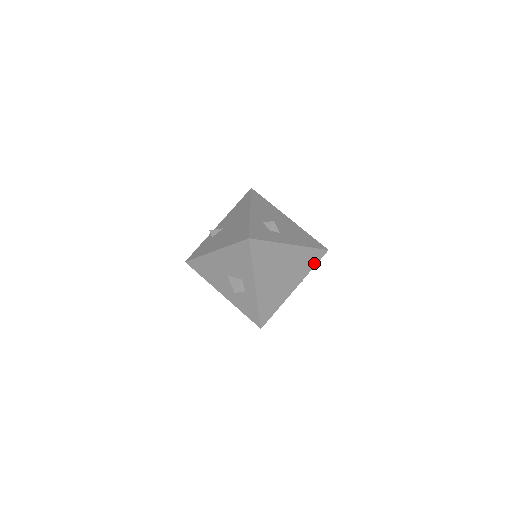
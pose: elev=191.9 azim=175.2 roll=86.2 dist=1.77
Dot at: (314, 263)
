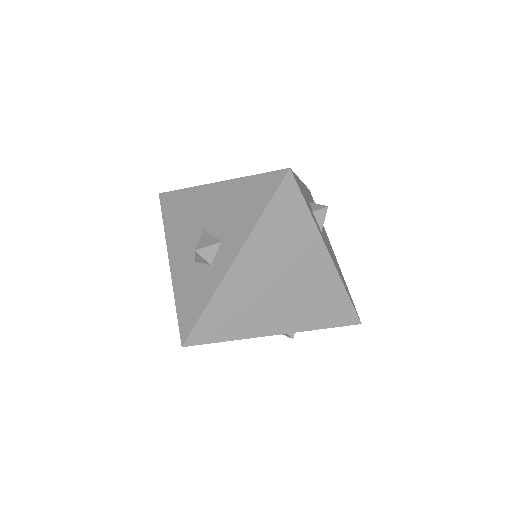
Dot at: (331, 322)
